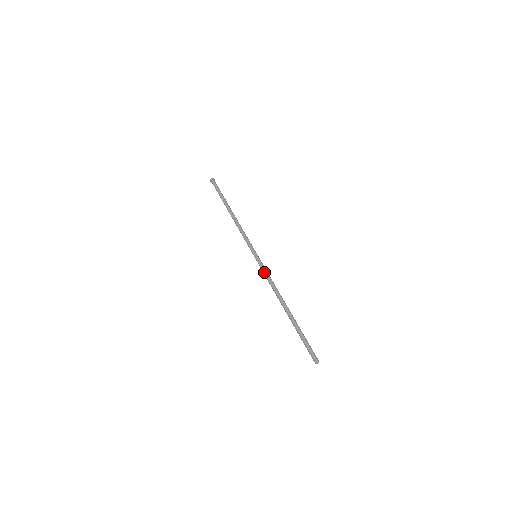
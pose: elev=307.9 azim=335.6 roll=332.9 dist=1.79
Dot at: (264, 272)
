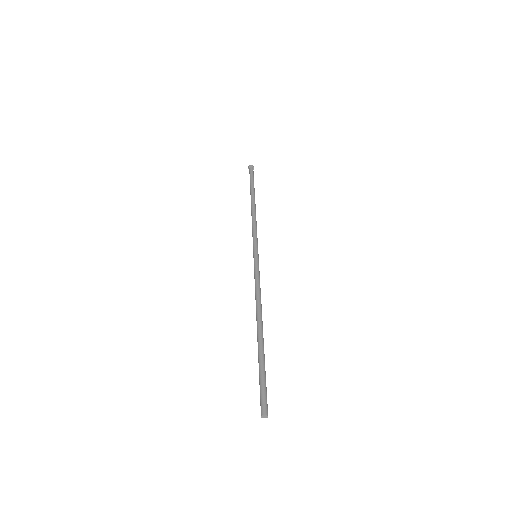
Dot at: (255, 276)
